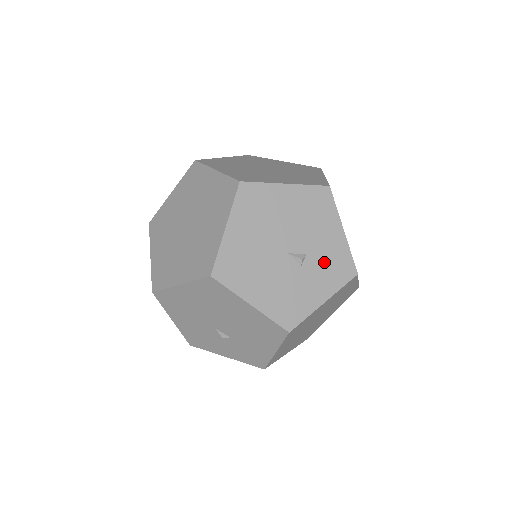
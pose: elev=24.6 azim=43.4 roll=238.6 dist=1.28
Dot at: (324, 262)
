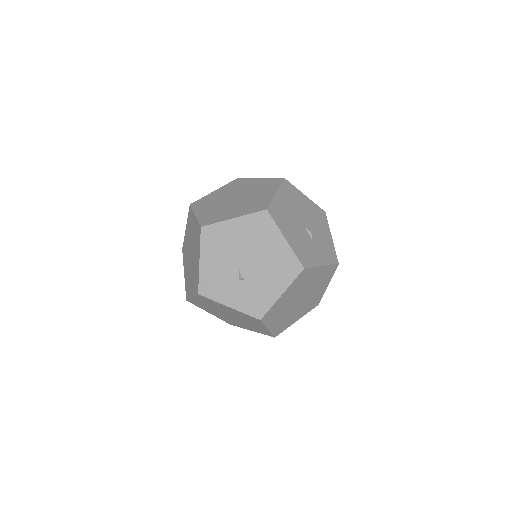
Dot at: (322, 245)
